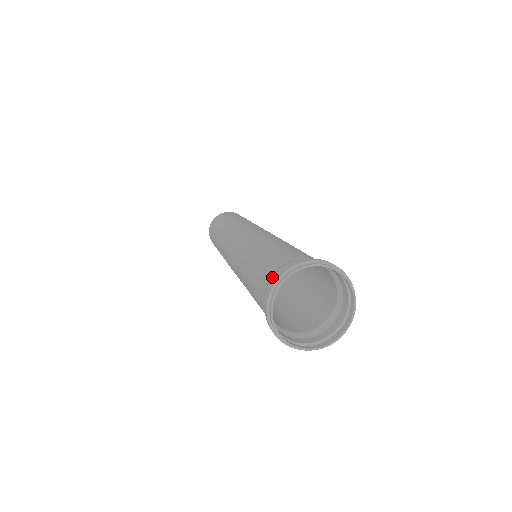
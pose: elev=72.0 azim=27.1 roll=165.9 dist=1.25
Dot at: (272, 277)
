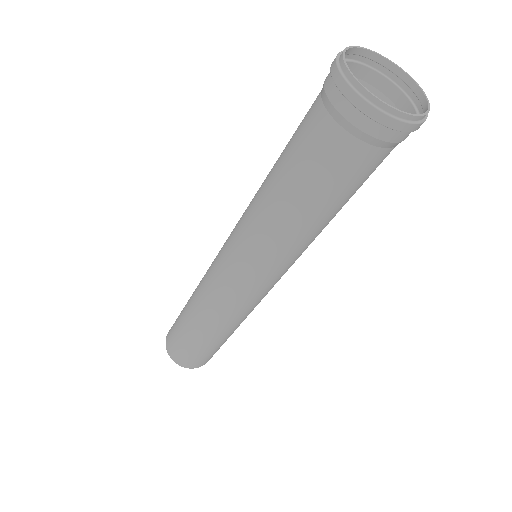
Dot at: occluded
